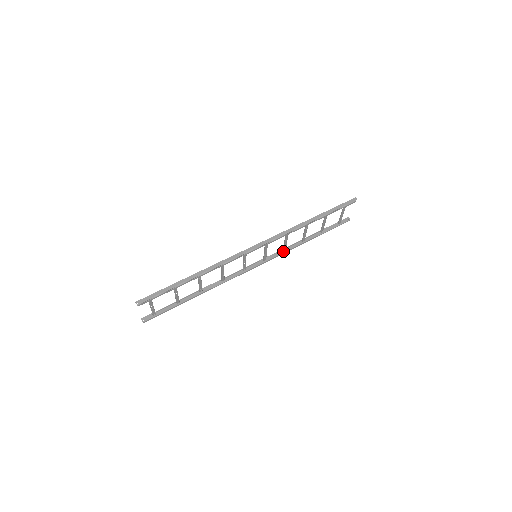
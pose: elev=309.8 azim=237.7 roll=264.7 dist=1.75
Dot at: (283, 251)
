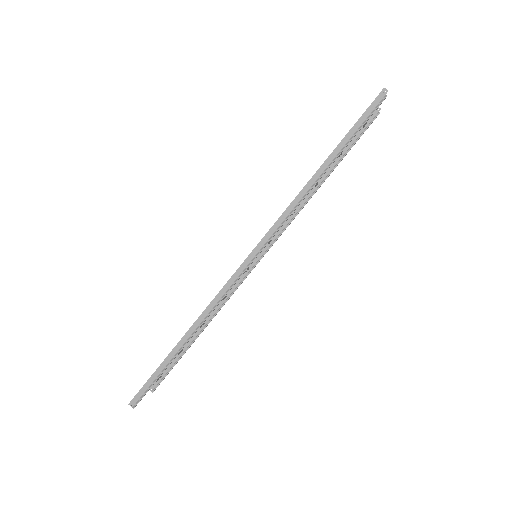
Dot at: (291, 216)
